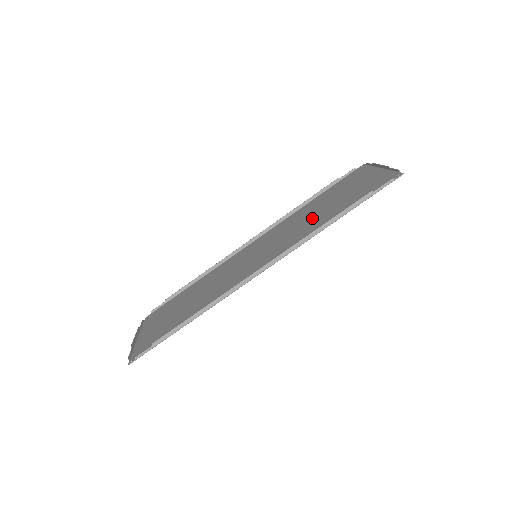
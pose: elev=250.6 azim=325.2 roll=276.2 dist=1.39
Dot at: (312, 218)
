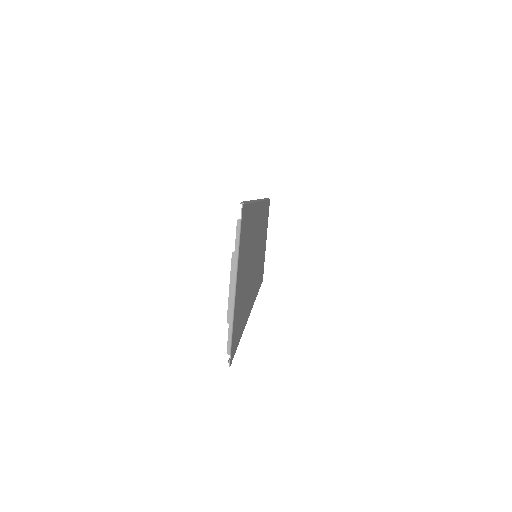
Dot at: occluded
